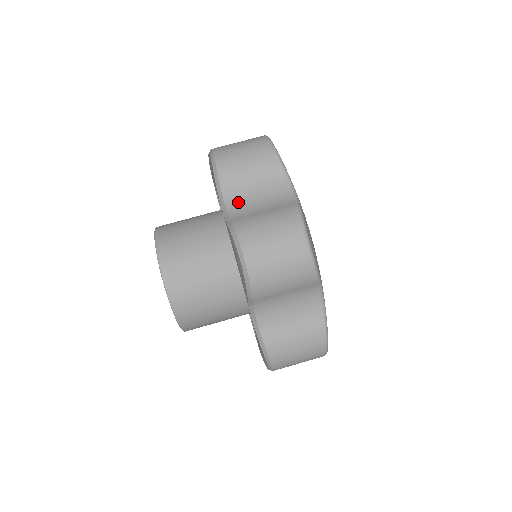
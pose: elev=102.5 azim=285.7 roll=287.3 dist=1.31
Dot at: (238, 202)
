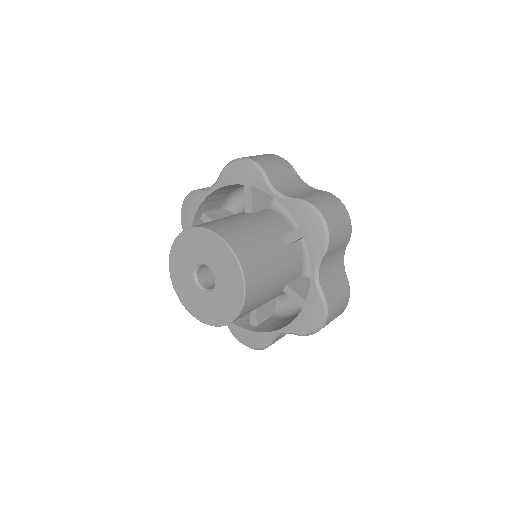
Dot at: (285, 190)
